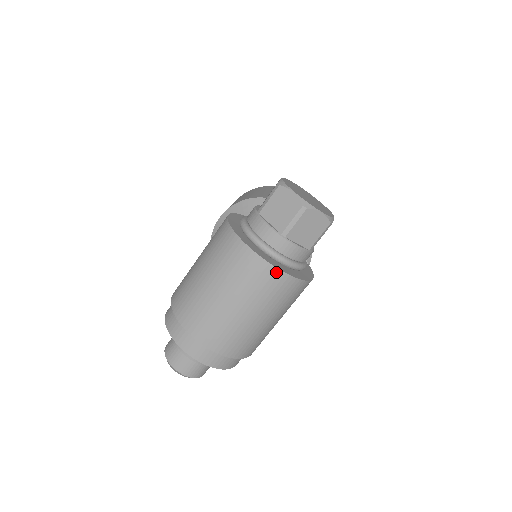
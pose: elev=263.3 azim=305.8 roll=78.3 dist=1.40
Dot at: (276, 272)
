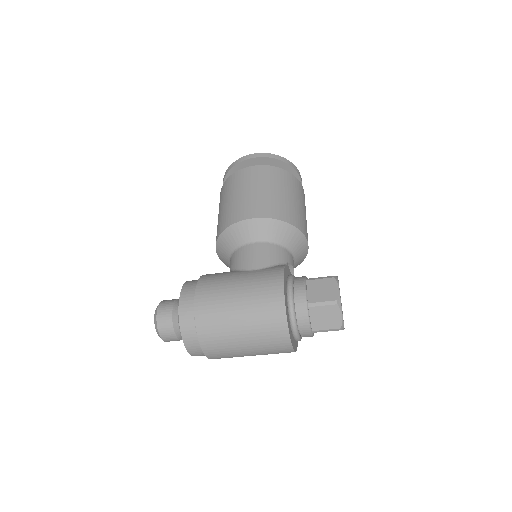
Dot at: (291, 351)
